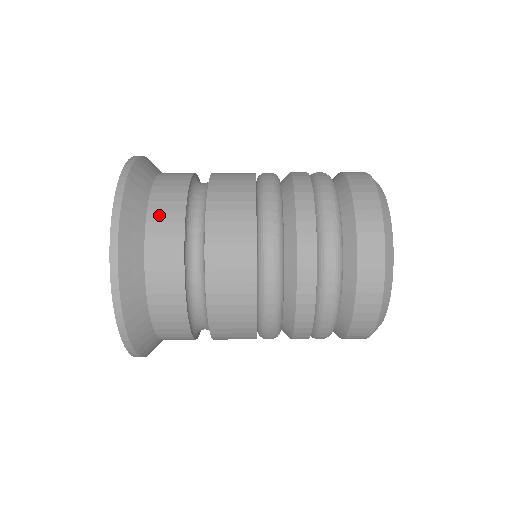
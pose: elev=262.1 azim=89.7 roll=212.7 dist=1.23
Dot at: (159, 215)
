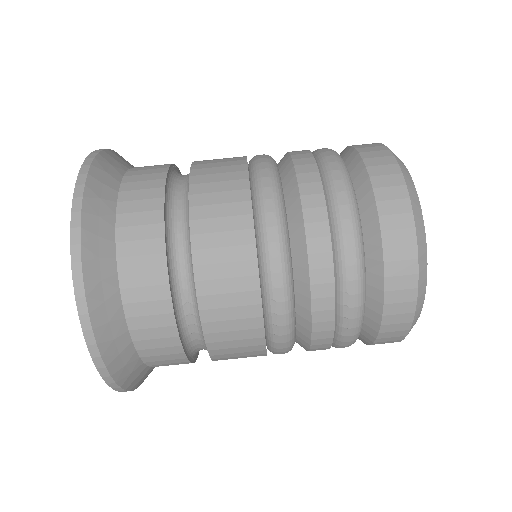
Dot at: occluded
